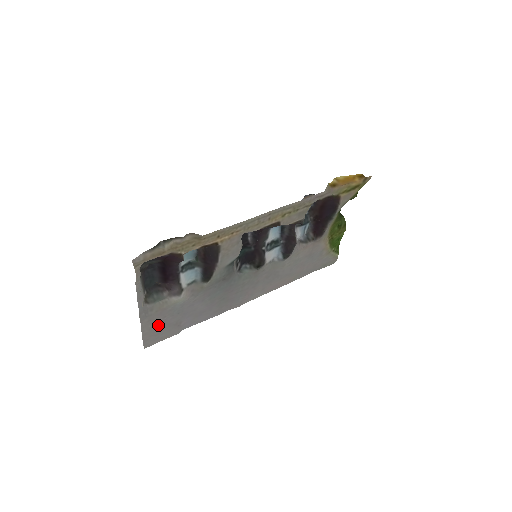
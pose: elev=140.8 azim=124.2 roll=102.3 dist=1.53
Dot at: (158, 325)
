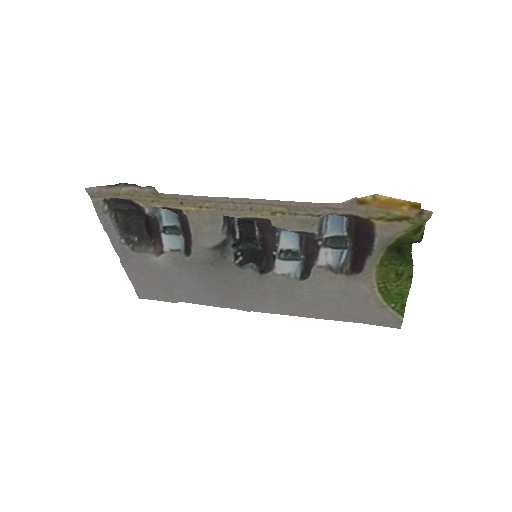
Dot at: (146, 279)
